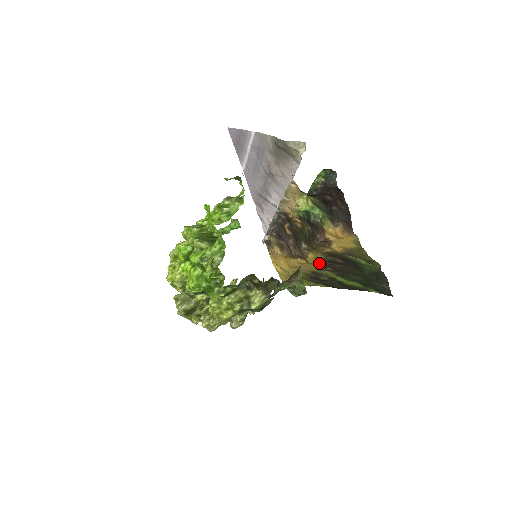
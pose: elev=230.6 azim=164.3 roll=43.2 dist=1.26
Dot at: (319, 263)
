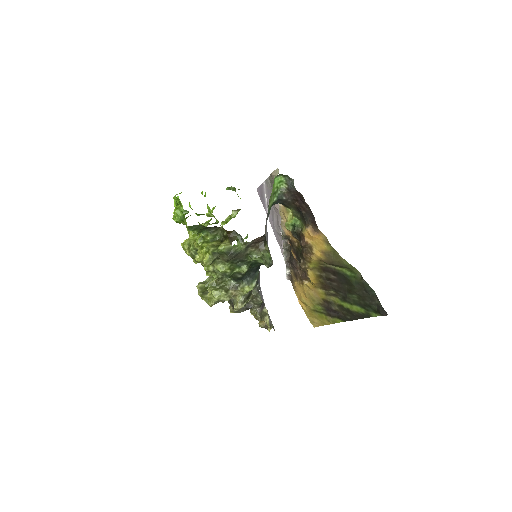
Dot at: (320, 283)
